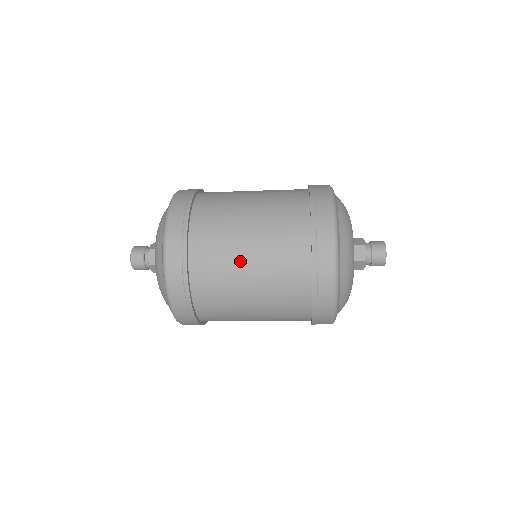
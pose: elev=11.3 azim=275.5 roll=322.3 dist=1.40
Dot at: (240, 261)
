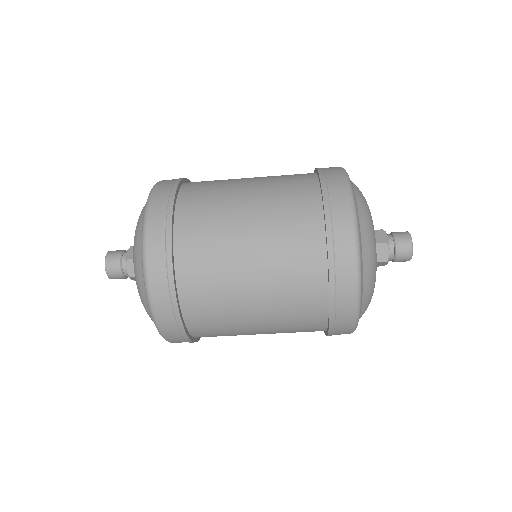
Dot at: (241, 292)
